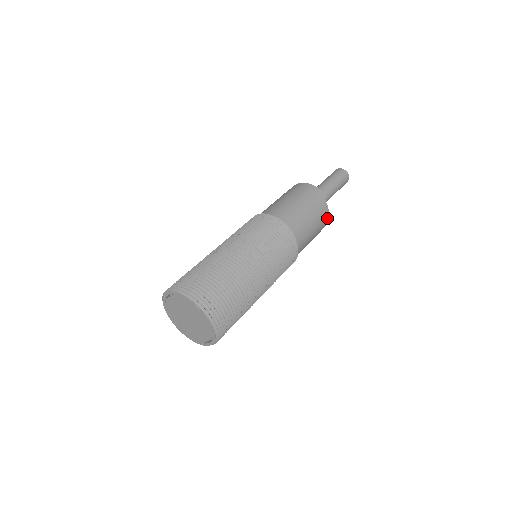
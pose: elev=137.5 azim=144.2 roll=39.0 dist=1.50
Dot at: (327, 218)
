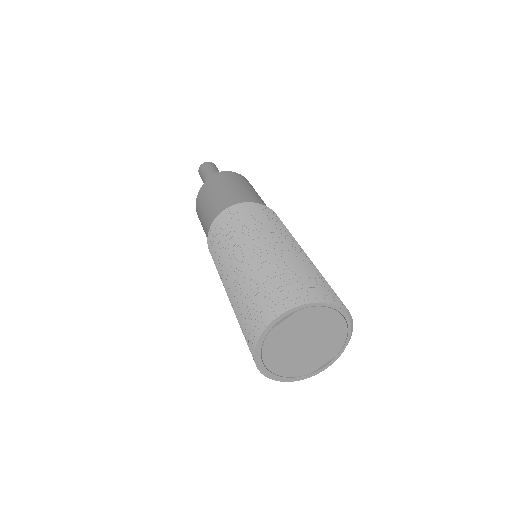
Dot at: occluded
